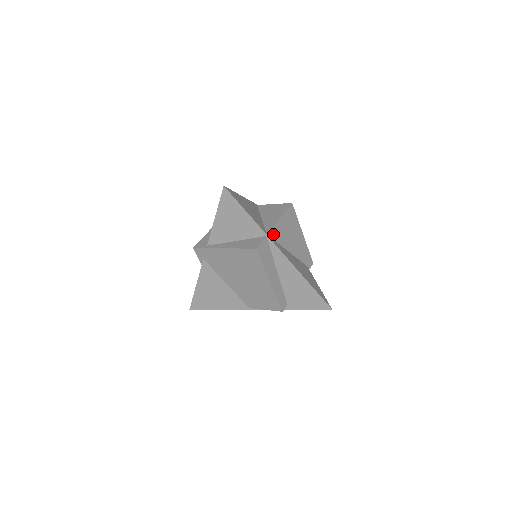
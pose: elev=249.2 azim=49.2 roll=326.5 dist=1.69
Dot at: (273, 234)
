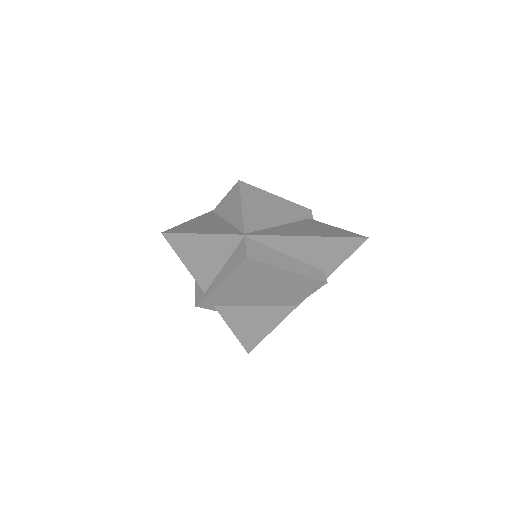
Dot at: (249, 227)
